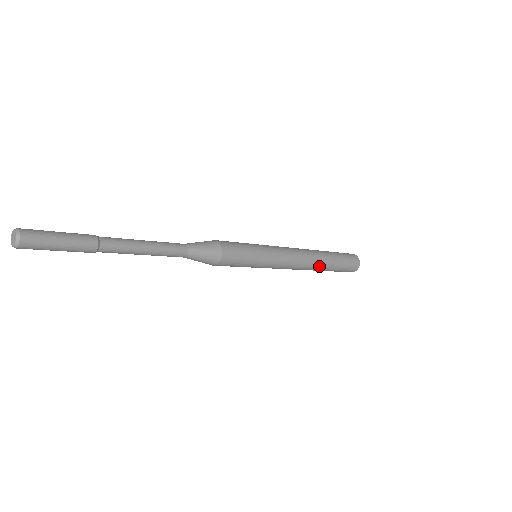
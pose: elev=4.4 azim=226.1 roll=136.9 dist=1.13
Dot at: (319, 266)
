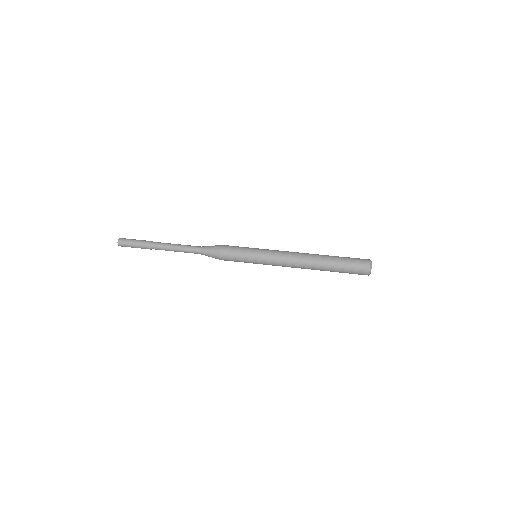
Dot at: (315, 269)
